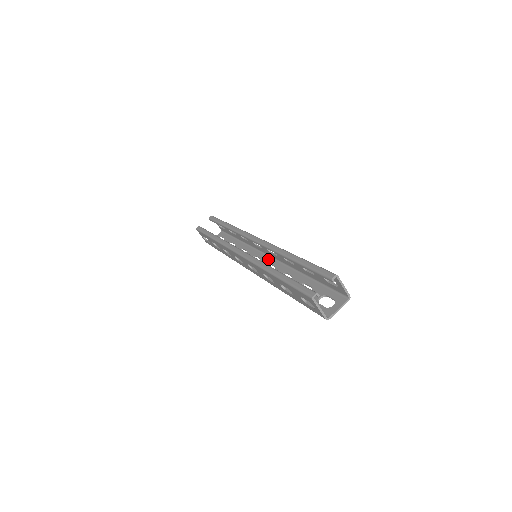
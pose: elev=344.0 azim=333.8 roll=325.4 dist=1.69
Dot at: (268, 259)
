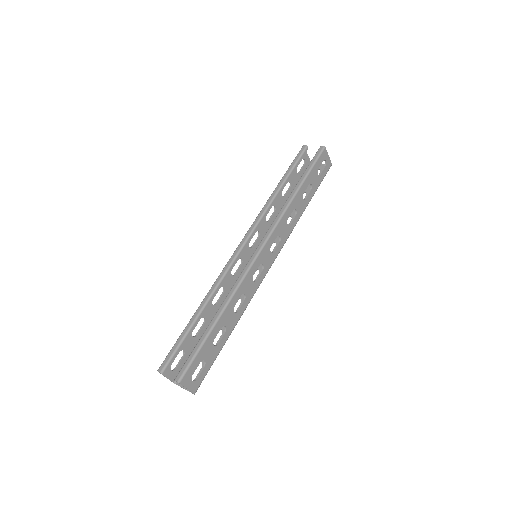
Dot at: occluded
